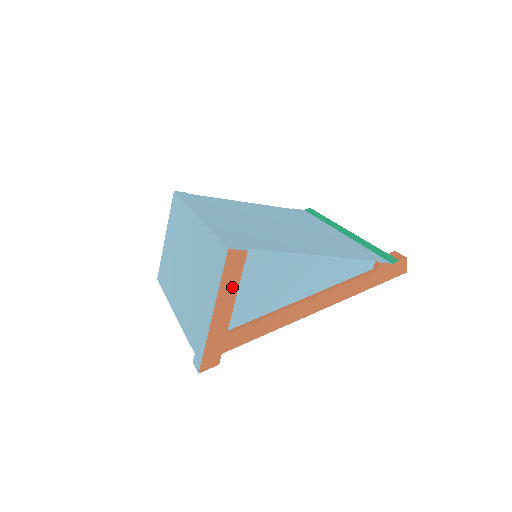
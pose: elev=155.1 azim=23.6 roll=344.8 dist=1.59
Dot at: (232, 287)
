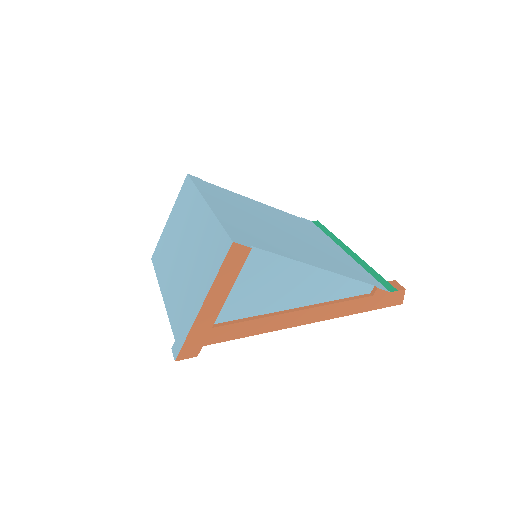
Dot at: (228, 281)
